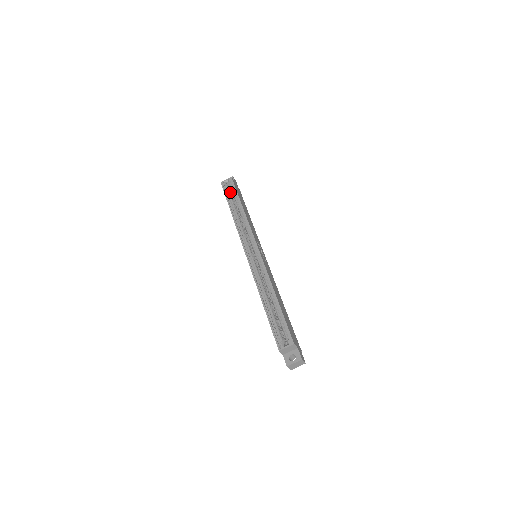
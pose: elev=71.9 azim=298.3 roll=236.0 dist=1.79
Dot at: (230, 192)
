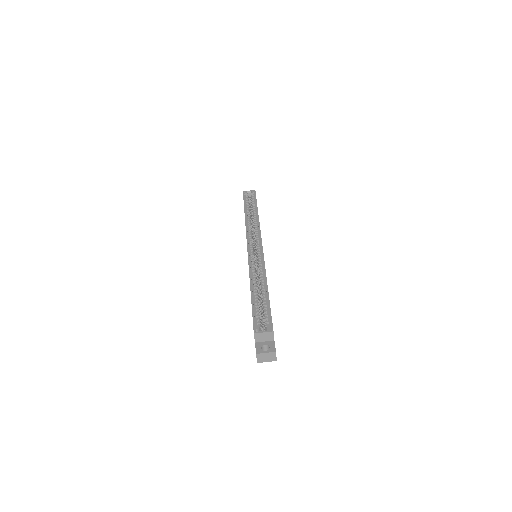
Dot at: (249, 201)
